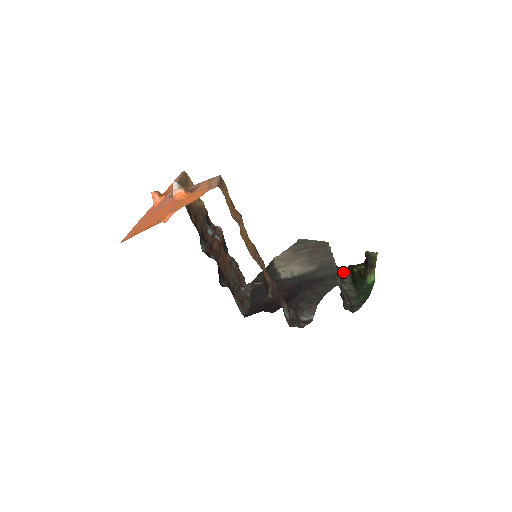
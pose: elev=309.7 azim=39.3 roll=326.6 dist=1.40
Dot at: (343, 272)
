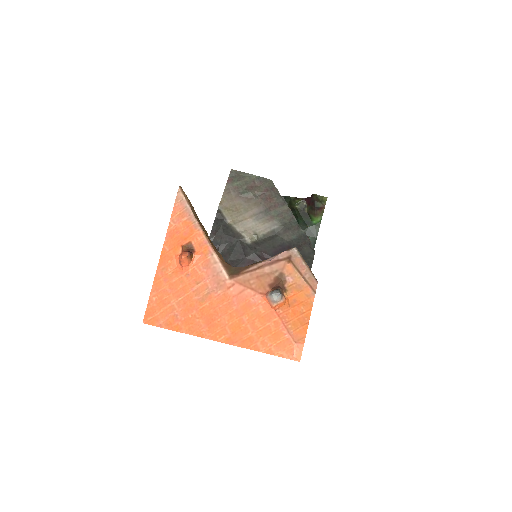
Dot at: occluded
